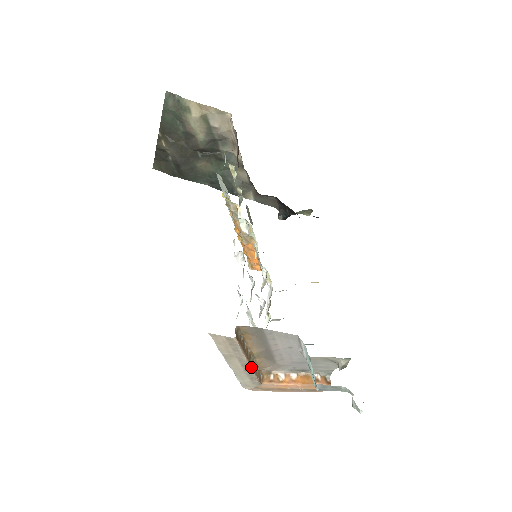
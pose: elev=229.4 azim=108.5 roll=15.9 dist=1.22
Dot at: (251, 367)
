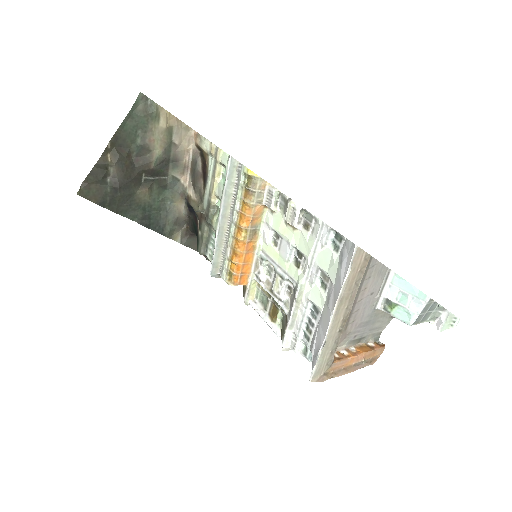
Dot at: (345, 324)
